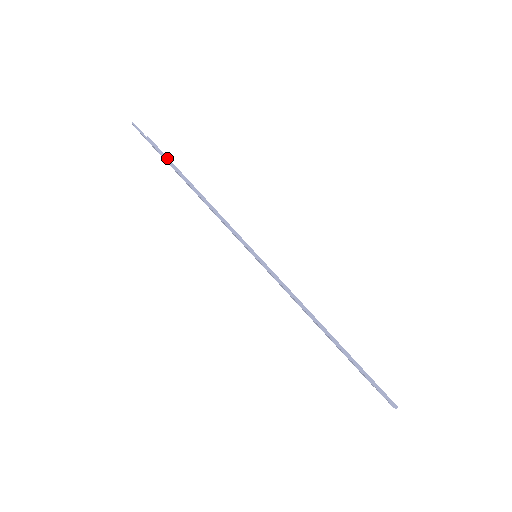
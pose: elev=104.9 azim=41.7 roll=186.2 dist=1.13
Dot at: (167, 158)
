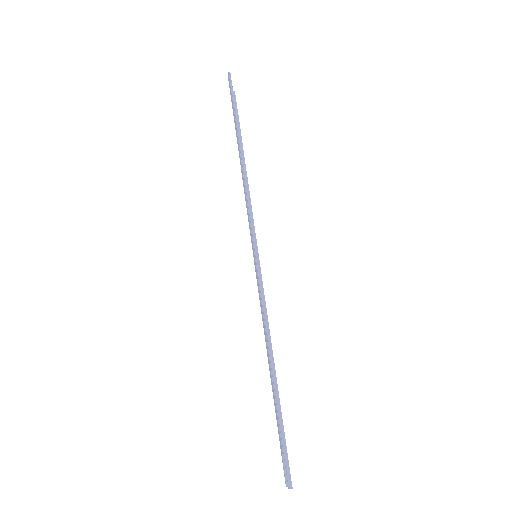
Dot at: (238, 120)
